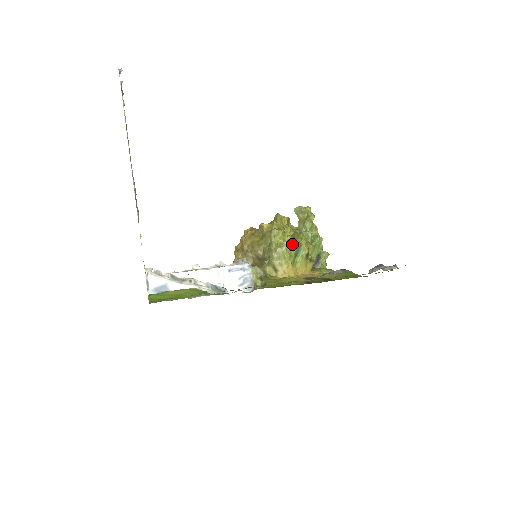
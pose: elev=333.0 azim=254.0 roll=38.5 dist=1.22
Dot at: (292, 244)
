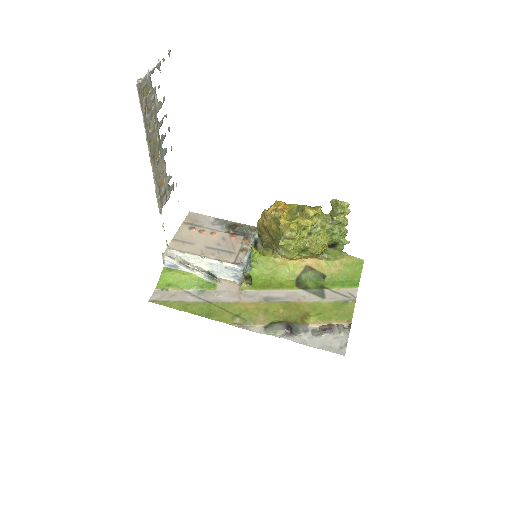
Dot at: (300, 246)
